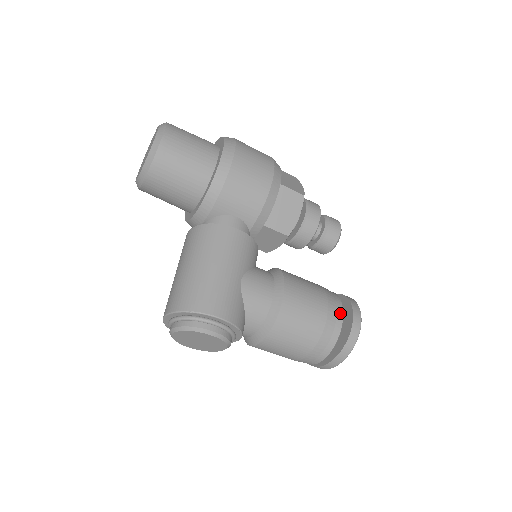
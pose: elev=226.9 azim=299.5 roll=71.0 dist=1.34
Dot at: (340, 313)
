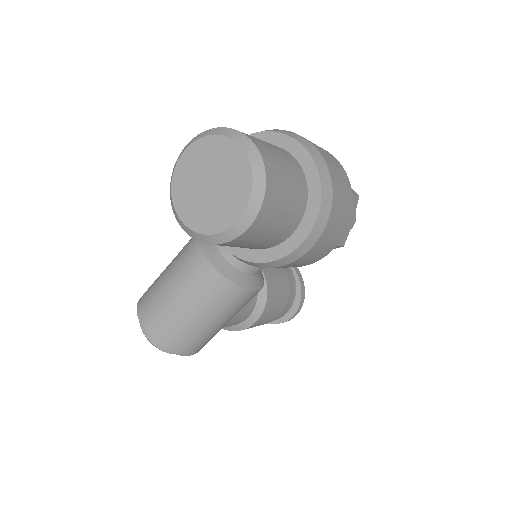
Dot at: (286, 312)
